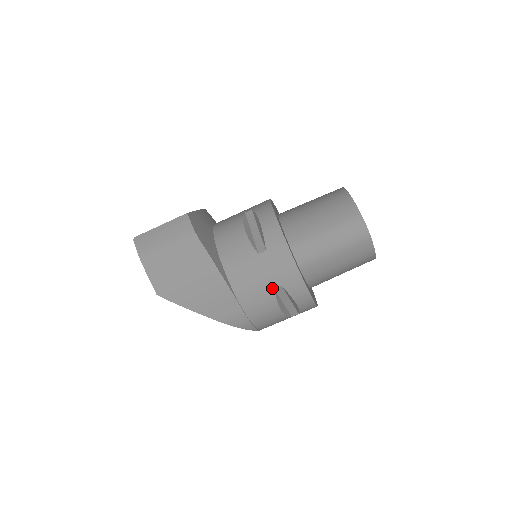
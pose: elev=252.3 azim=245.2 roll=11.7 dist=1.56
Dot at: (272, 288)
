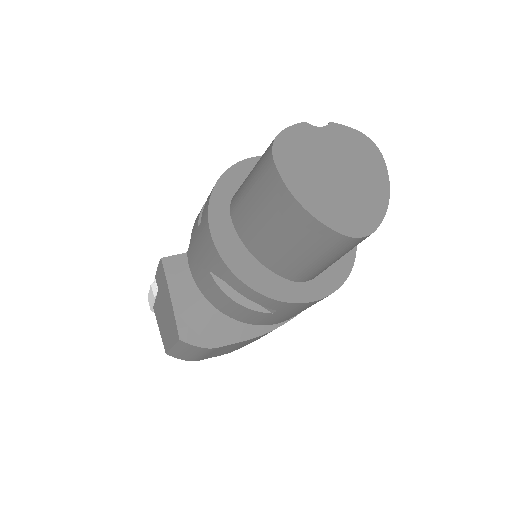
Dot at: occluded
